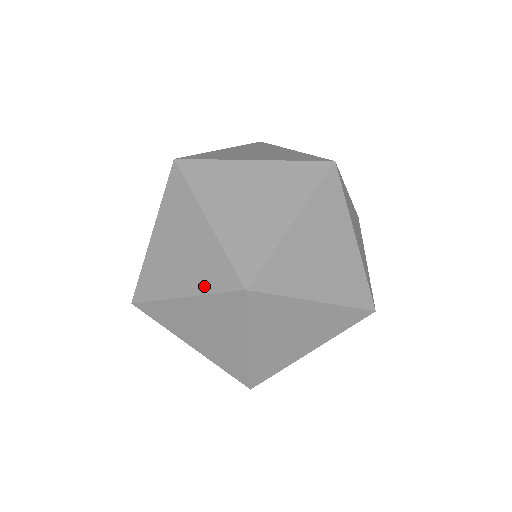
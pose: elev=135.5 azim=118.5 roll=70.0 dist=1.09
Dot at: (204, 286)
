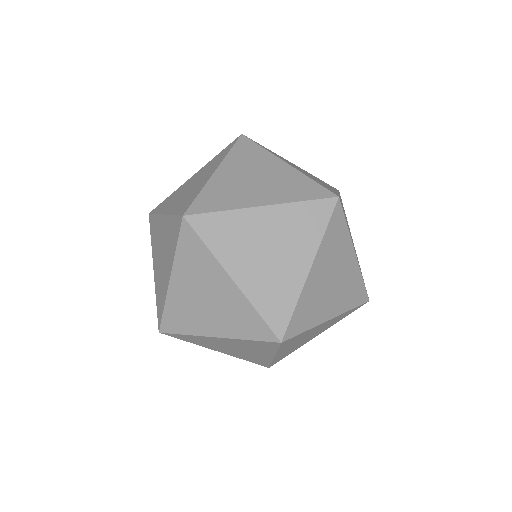
Dot at: (157, 291)
